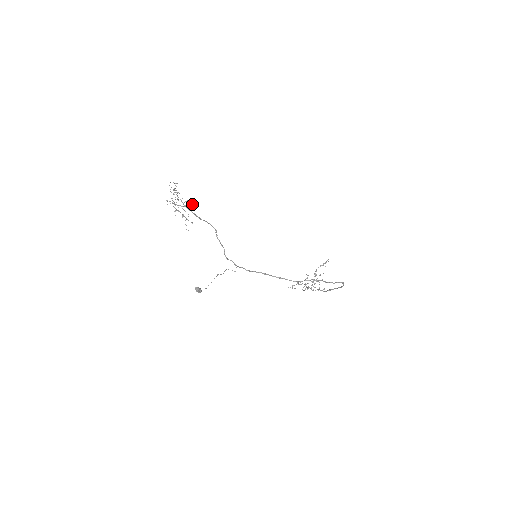
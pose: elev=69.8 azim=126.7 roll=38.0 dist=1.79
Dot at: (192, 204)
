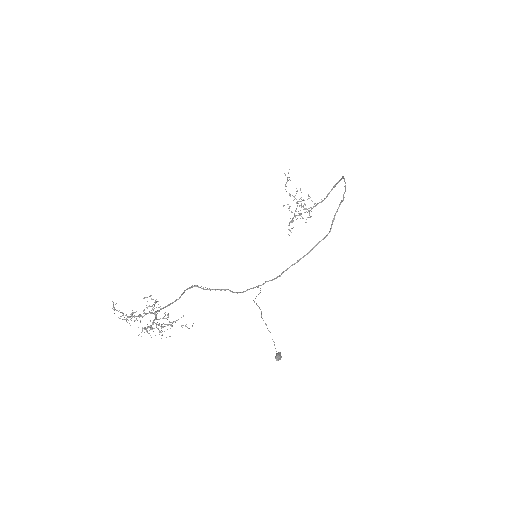
Dot at: occluded
